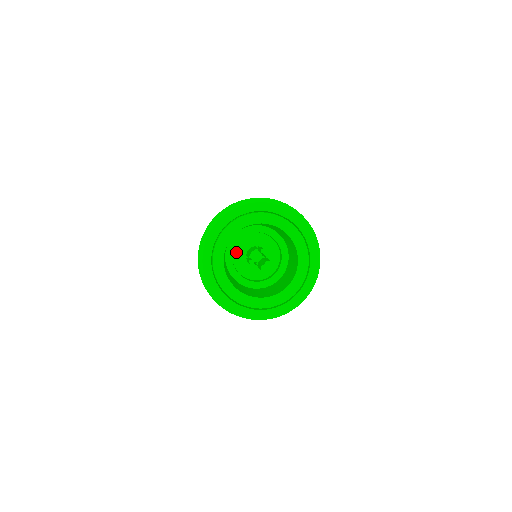
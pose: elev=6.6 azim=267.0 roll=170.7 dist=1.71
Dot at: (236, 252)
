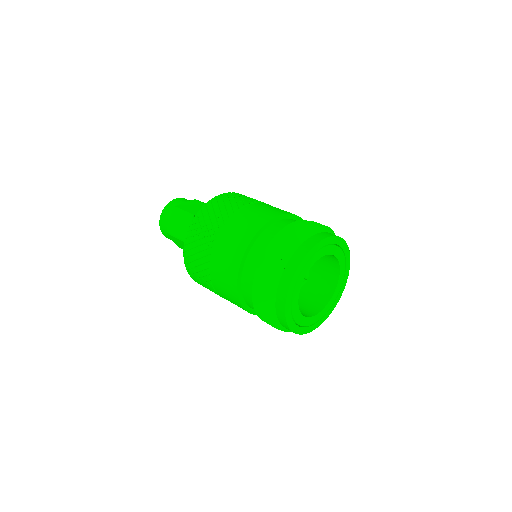
Dot at: occluded
